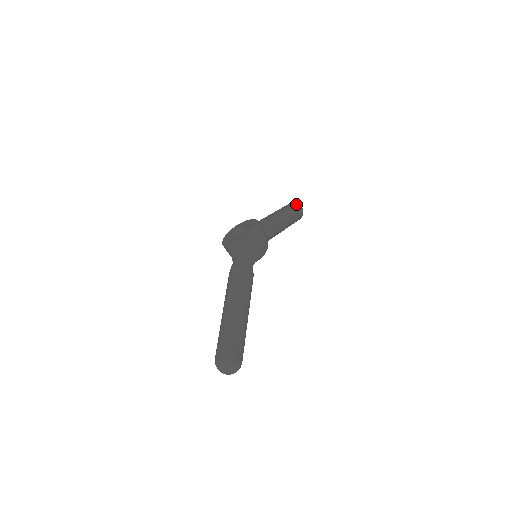
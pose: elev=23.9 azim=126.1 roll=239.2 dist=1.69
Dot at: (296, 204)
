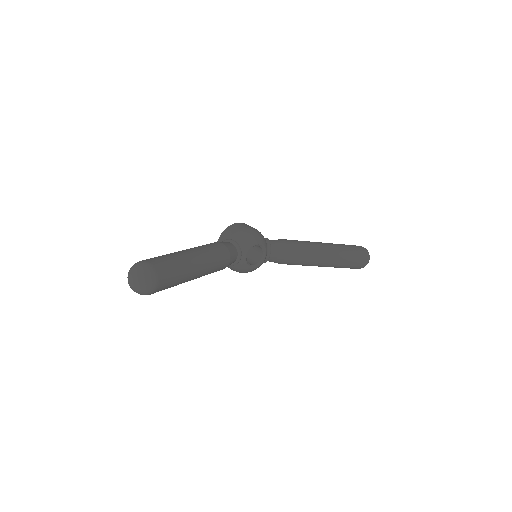
Dot at: occluded
